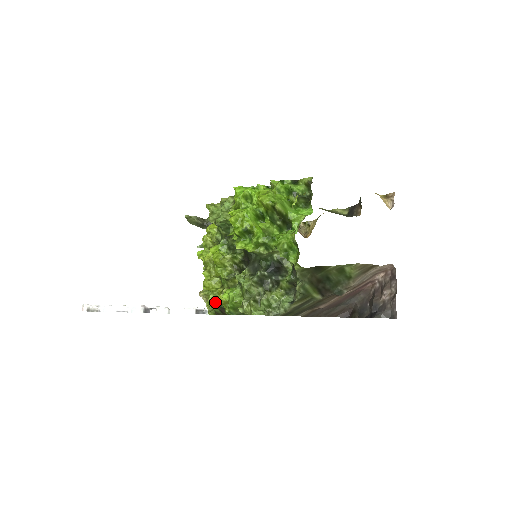
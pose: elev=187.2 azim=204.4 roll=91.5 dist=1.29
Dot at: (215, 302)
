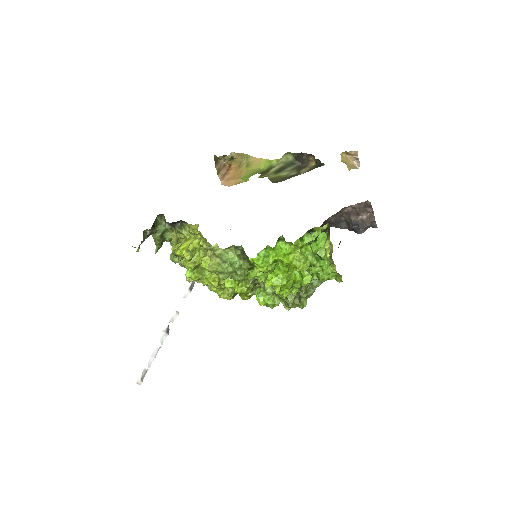
Dot at: (233, 296)
